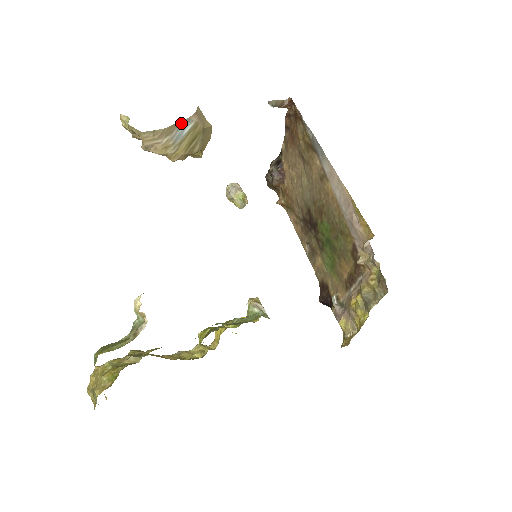
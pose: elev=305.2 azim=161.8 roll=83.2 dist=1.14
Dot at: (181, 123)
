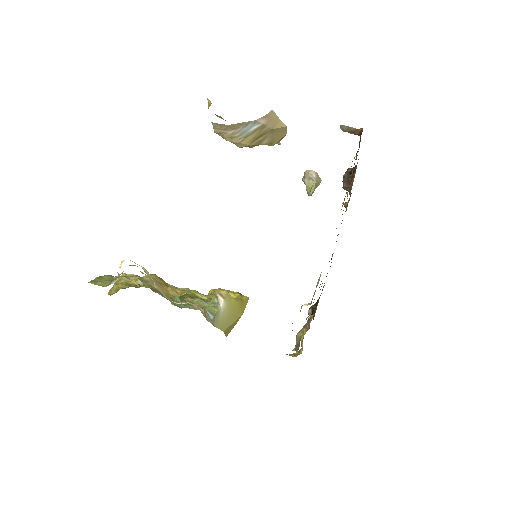
Dot at: (247, 123)
